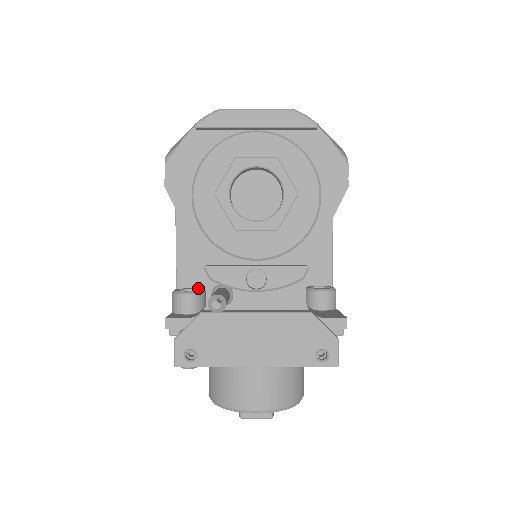
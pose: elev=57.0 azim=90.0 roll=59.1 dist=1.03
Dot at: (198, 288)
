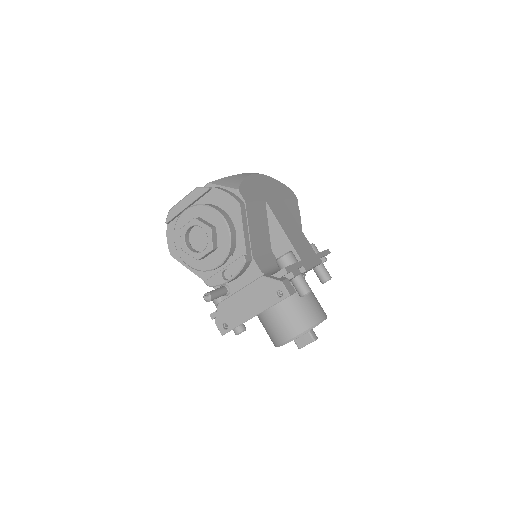
Dot at: occluded
